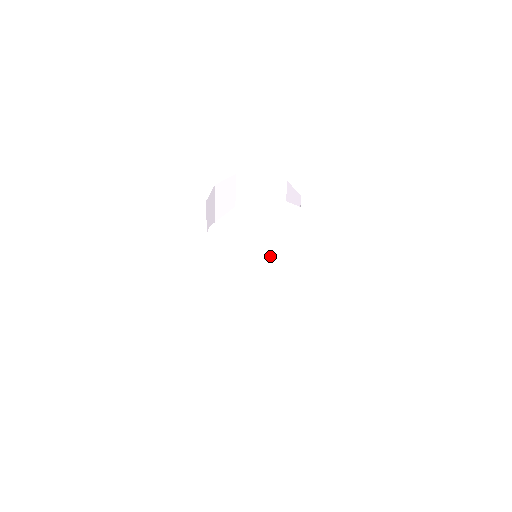
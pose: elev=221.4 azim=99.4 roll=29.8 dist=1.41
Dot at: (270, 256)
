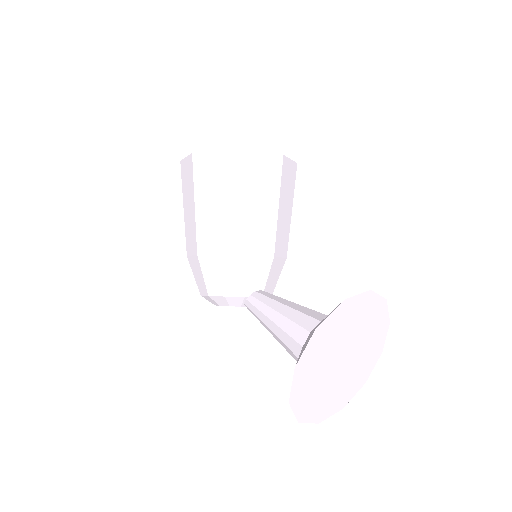
Dot at: (347, 346)
